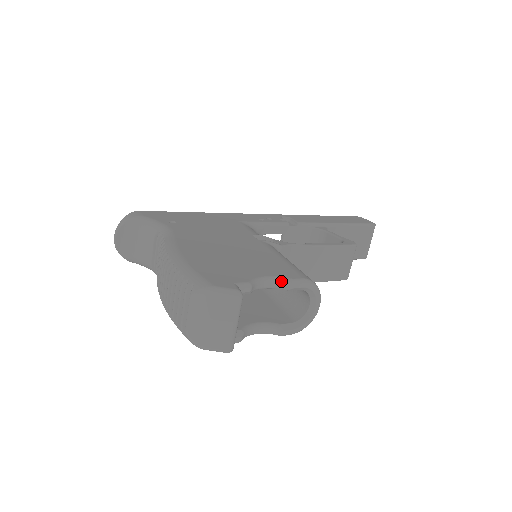
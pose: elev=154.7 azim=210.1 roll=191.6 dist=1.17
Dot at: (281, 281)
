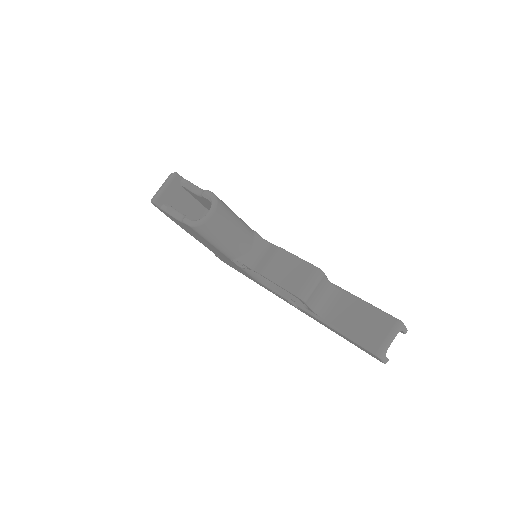
Dot at: occluded
